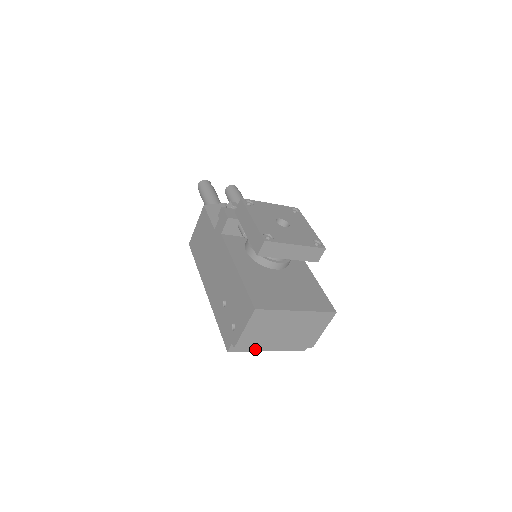
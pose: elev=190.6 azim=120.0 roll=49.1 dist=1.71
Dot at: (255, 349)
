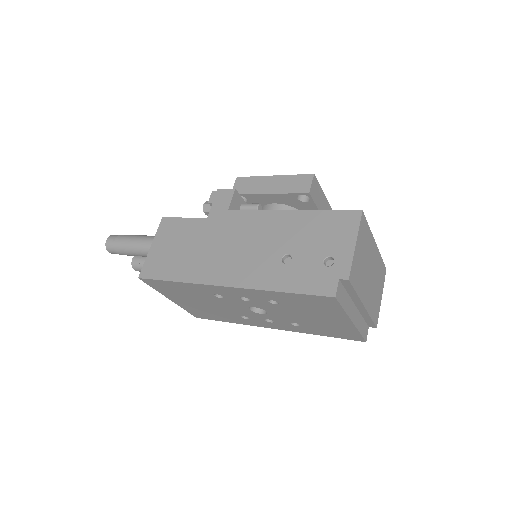
Dot at: (347, 310)
